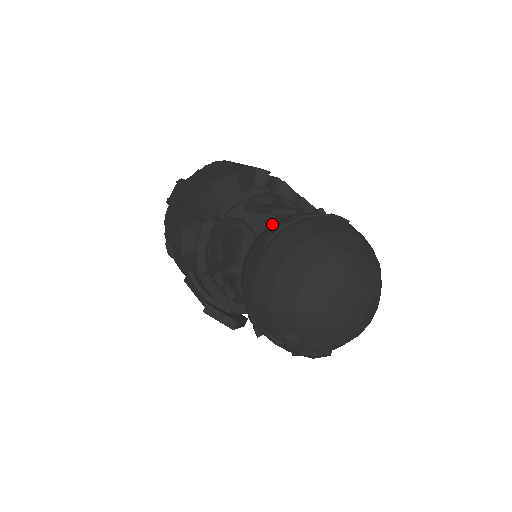
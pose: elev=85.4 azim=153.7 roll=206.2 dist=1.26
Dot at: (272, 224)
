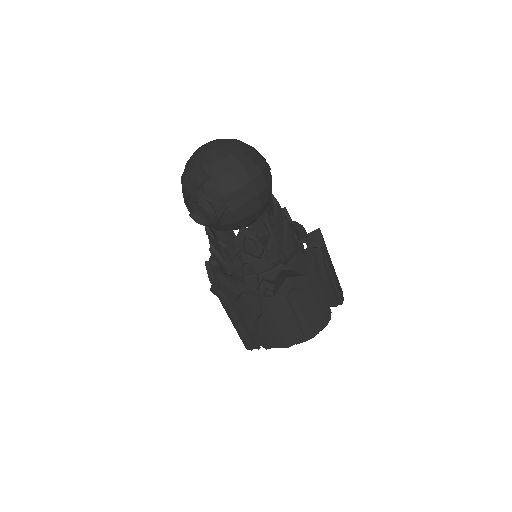
Dot at: occluded
